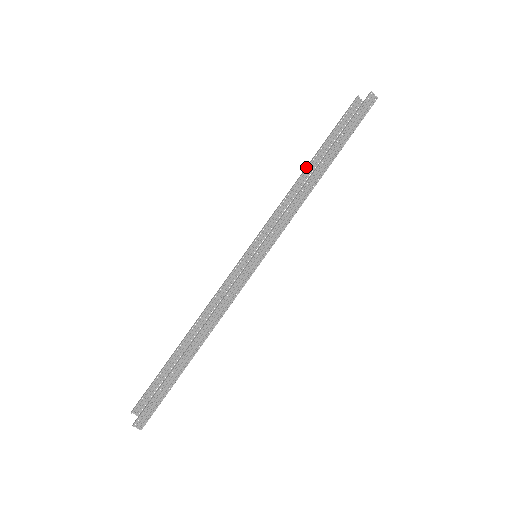
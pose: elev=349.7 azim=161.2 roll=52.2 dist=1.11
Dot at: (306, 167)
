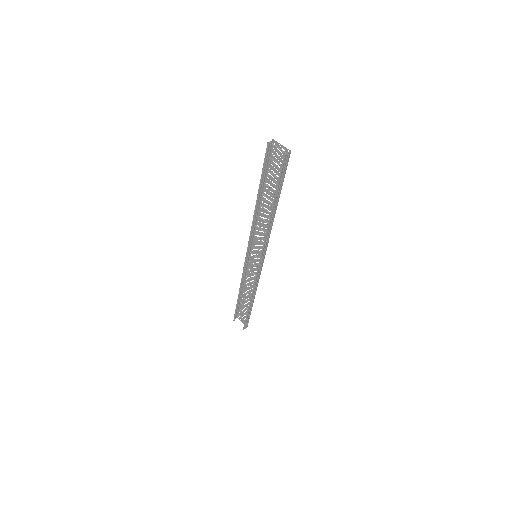
Dot at: (256, 203)
